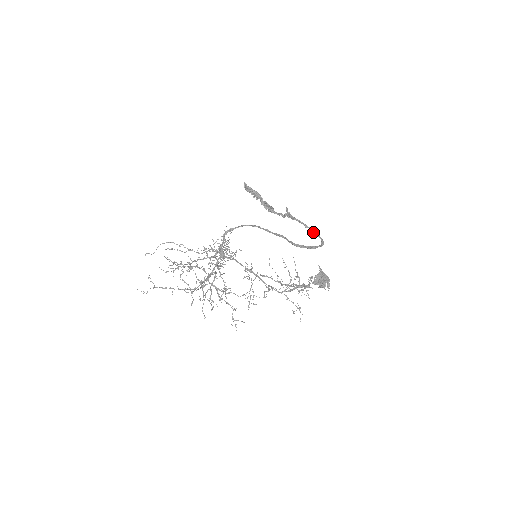
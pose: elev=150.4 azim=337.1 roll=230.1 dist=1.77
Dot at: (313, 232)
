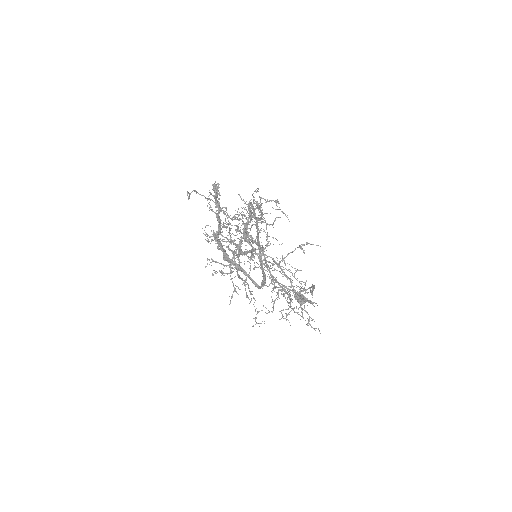
Dot at: (247, 274)
